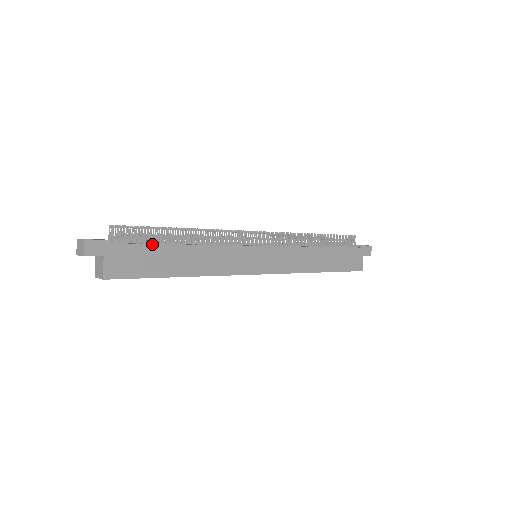
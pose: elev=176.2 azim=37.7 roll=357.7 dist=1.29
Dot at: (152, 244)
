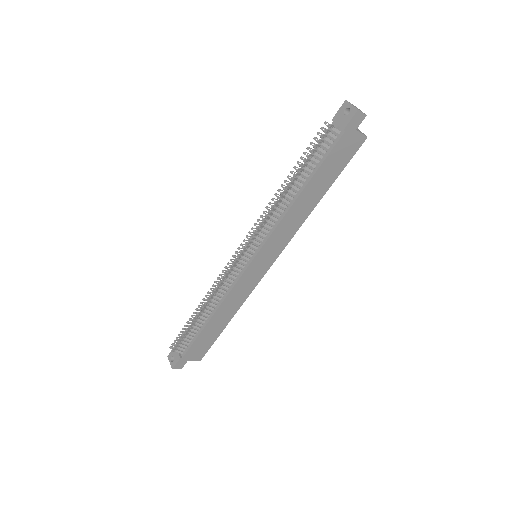
Dot at: (197, 338)
